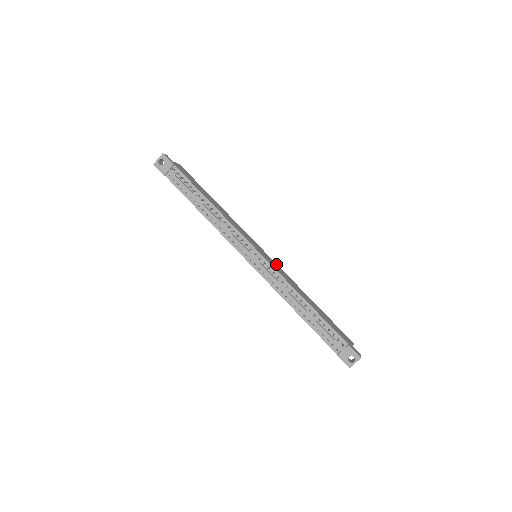
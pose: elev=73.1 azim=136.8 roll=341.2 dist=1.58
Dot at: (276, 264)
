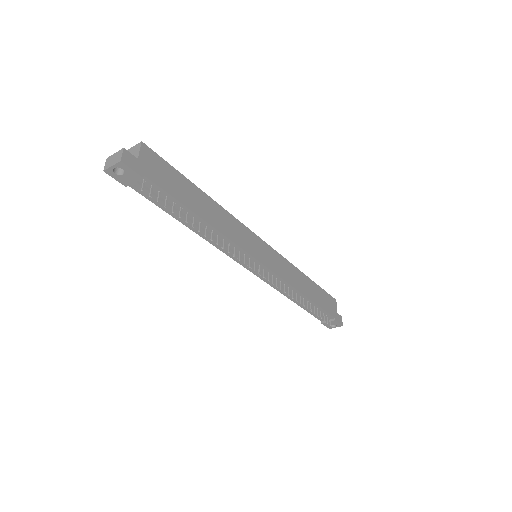
Dot at: (277, 254)
